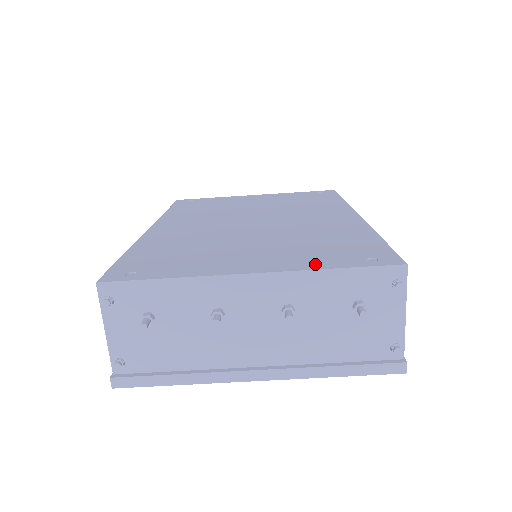
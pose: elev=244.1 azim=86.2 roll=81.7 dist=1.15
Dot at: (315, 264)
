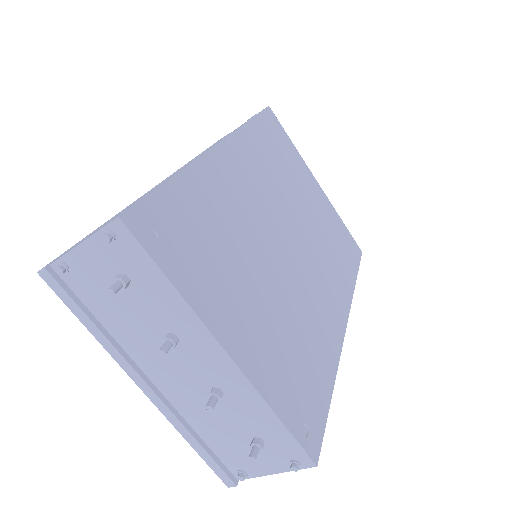
Dot at: (273, 392)
